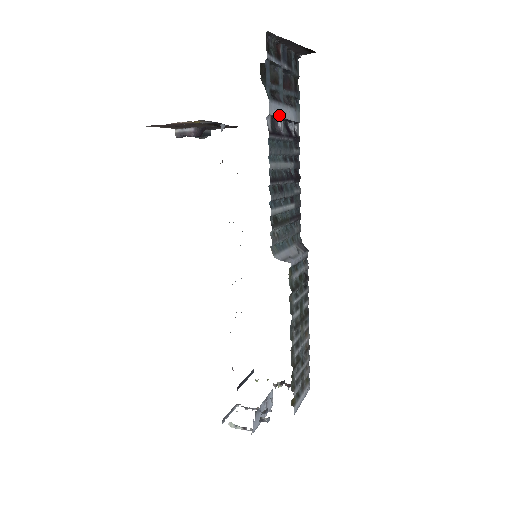
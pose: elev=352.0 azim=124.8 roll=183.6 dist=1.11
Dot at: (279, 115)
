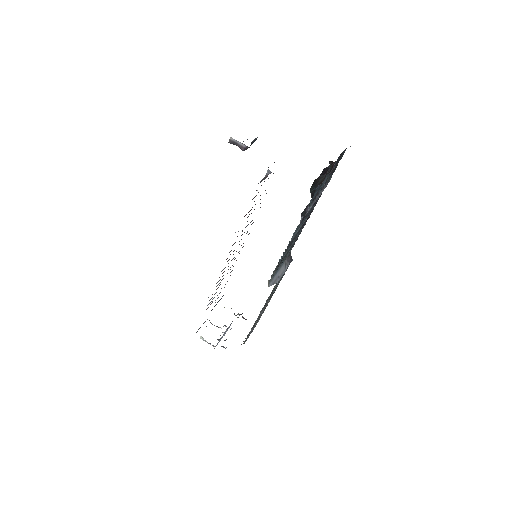
Dot at: (312, 205)
